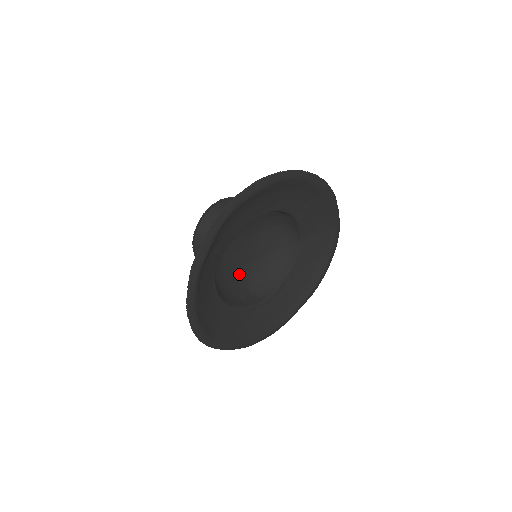
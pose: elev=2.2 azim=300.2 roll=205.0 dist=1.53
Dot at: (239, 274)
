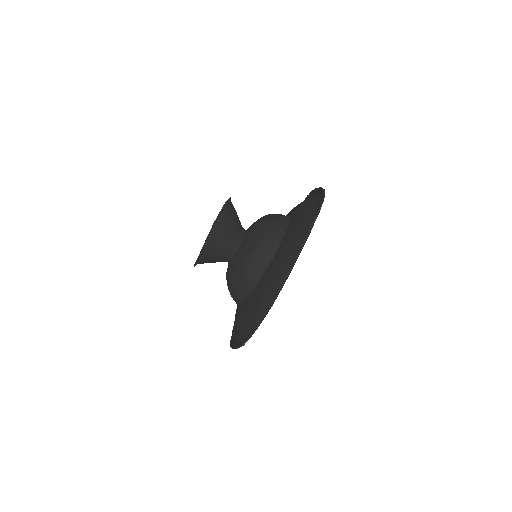
Dot at: occluded
